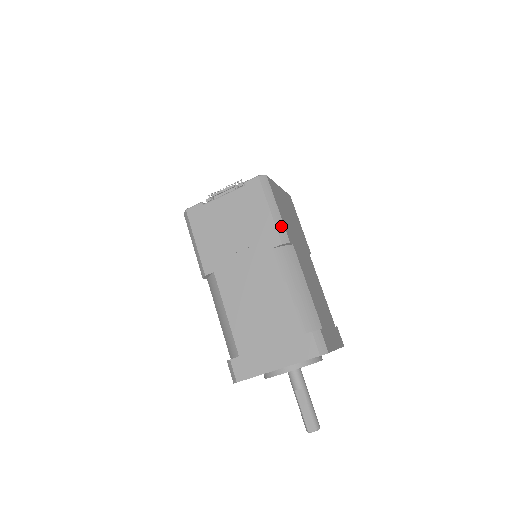
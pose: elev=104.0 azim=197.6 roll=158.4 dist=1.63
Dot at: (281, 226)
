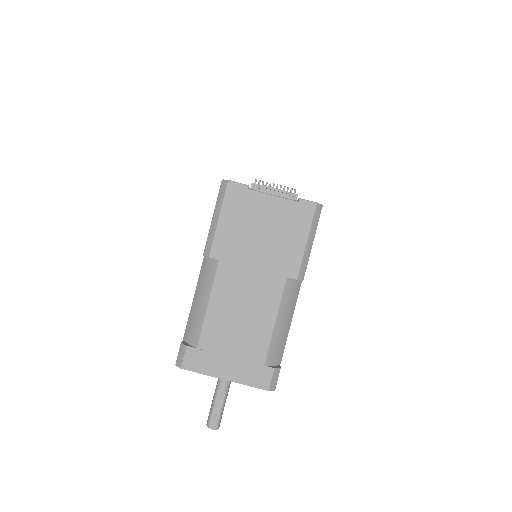
Dot at: (306, 262)
